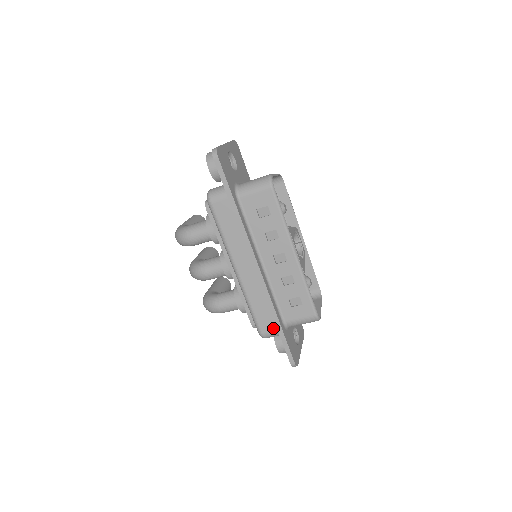
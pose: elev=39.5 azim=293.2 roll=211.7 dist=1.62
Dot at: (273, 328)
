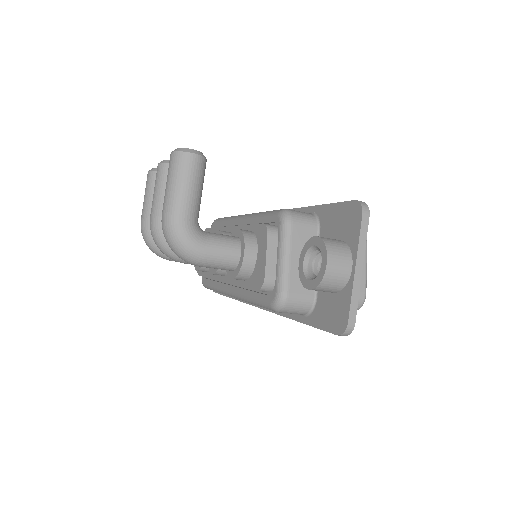
Dot at: occluded
